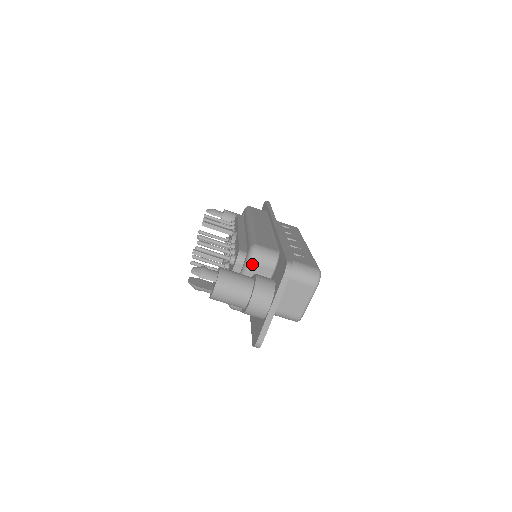
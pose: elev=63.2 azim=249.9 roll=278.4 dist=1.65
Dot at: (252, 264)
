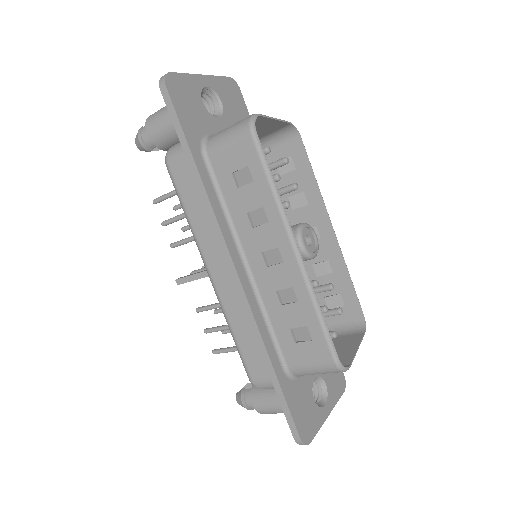
Dot at: occluded
